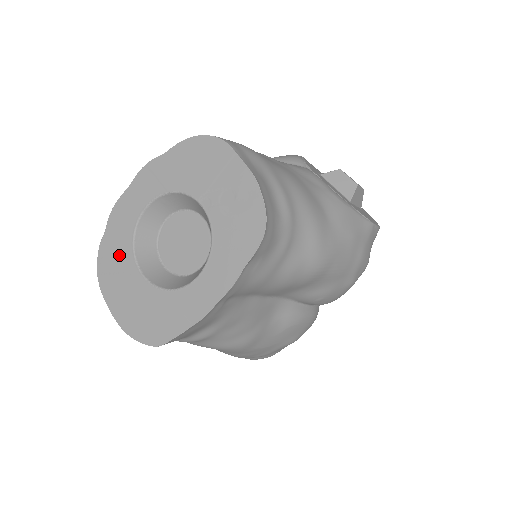
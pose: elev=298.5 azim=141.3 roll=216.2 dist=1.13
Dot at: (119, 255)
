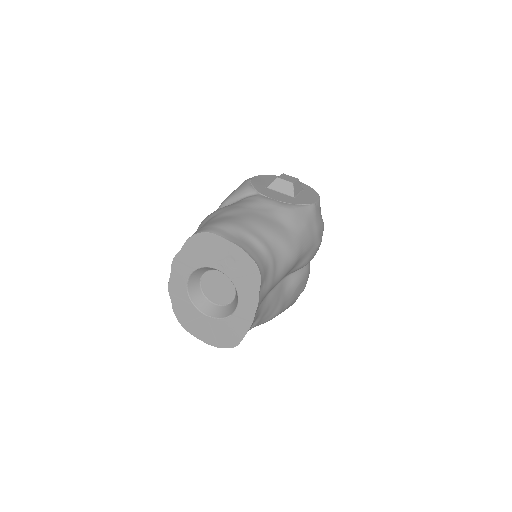
Dot at: (187, 311)
